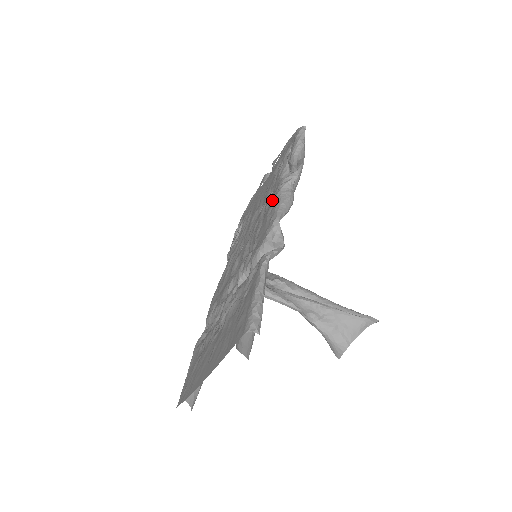
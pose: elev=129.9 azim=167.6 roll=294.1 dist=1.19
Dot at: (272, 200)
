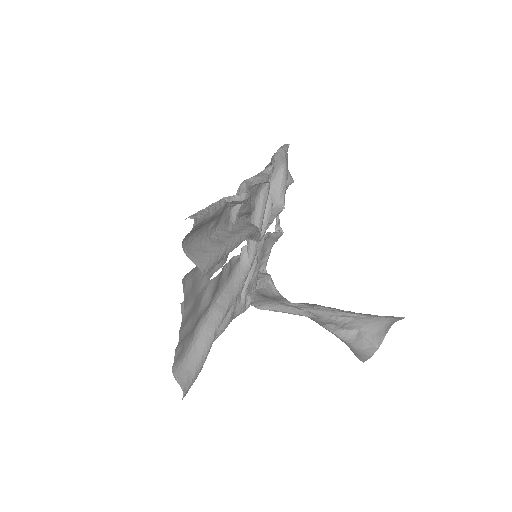
Dot at: occluded
